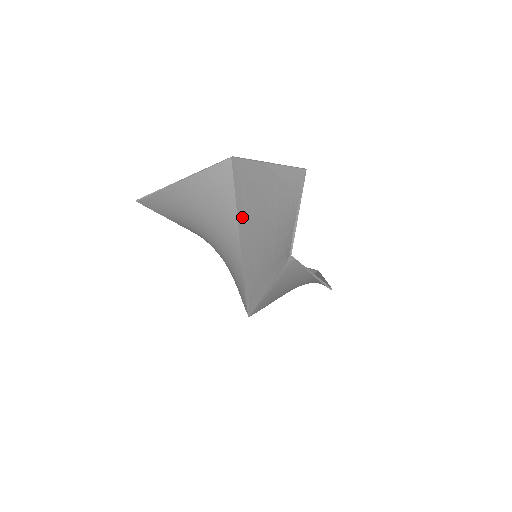
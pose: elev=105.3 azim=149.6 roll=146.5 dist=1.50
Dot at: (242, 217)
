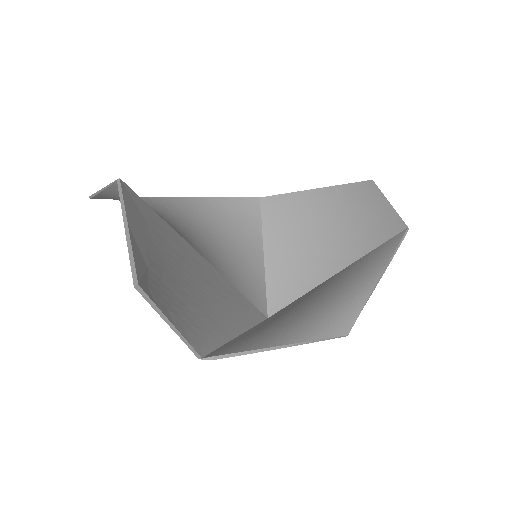
Dot at: occluded
